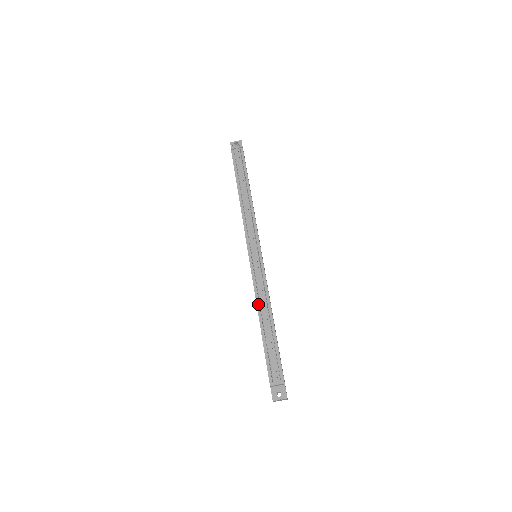
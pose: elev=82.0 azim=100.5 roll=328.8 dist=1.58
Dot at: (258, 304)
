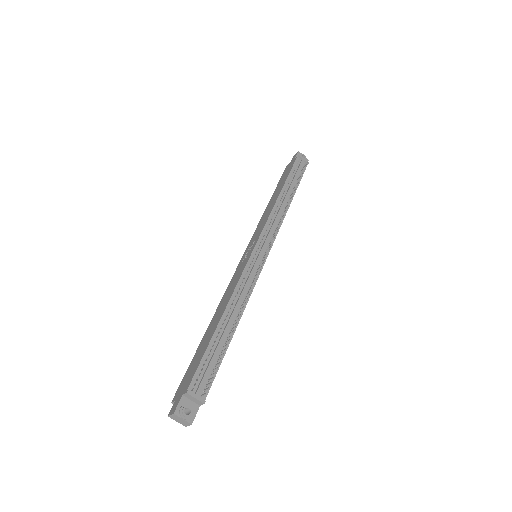
Dot at: (233, 298)
